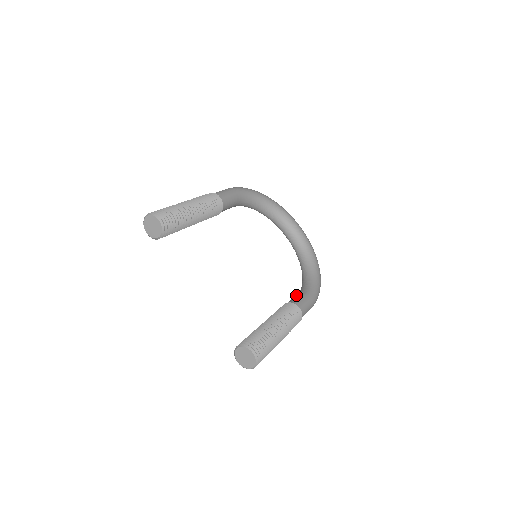
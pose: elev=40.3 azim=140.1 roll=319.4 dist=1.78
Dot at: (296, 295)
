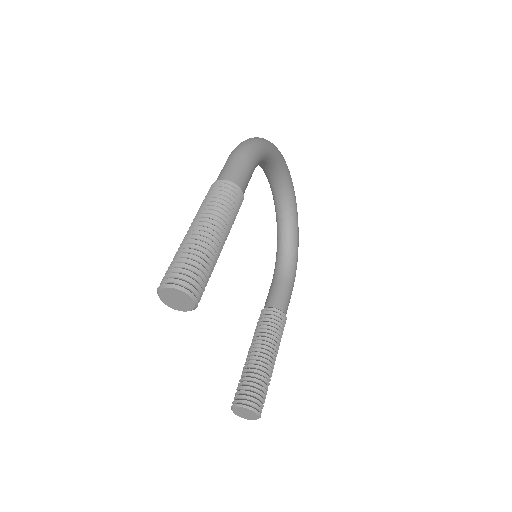
Dot at: (278, 288)
